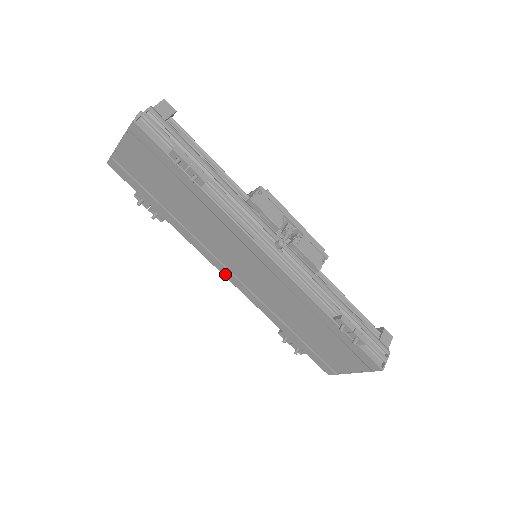
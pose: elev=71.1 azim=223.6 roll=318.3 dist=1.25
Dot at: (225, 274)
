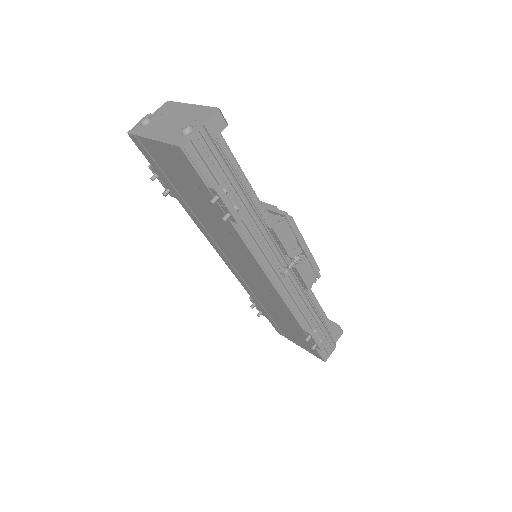
Dot at: (220, 255)
